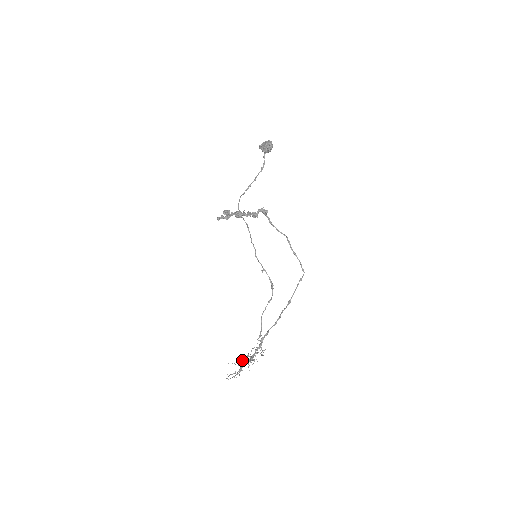
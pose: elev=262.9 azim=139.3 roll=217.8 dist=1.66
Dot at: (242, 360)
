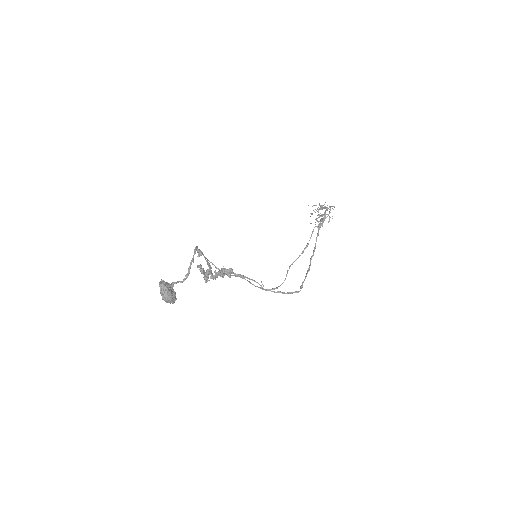
Dot at: occluded
